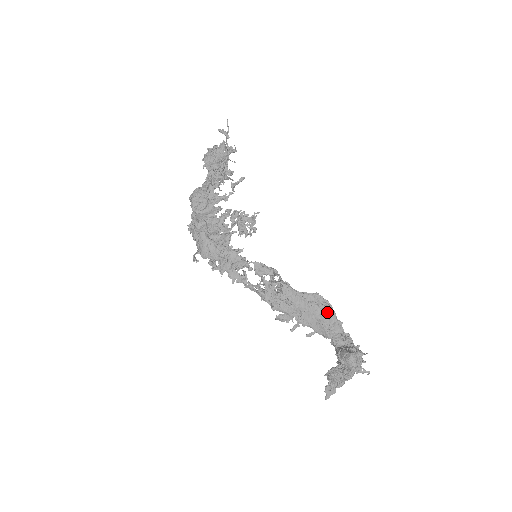
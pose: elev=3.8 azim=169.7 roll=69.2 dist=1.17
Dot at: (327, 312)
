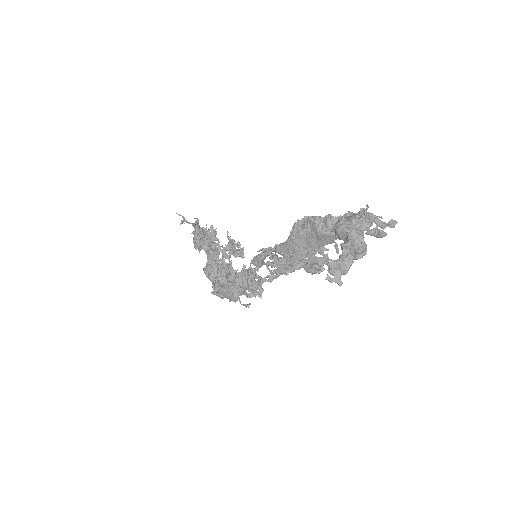
Dot at: (311, 224)
